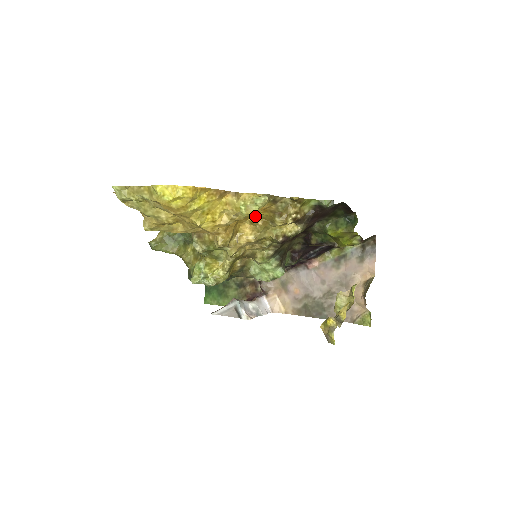
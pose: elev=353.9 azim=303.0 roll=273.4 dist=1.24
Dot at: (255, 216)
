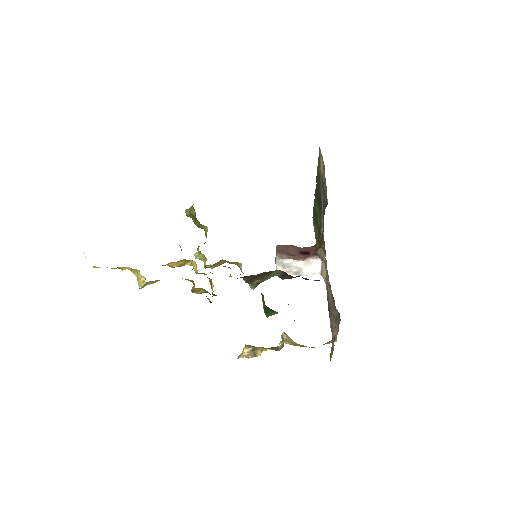
Dot at: occluded
